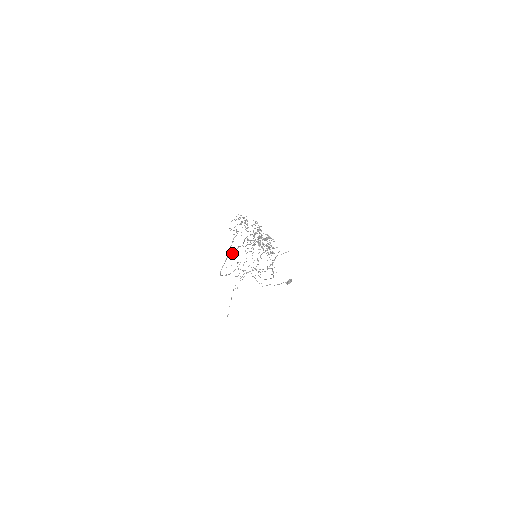
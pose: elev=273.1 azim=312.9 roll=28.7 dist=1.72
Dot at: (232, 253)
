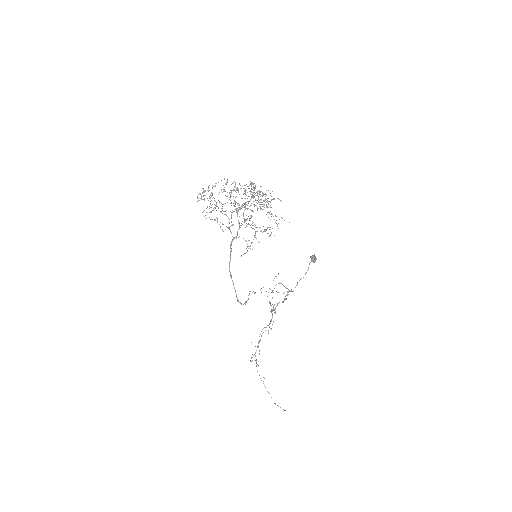
Dot at: (230, 259)
